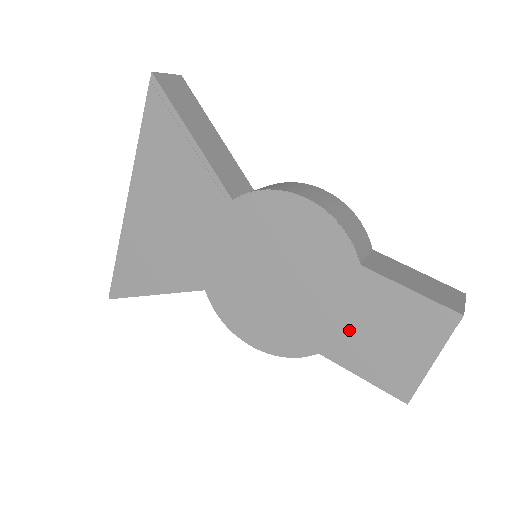
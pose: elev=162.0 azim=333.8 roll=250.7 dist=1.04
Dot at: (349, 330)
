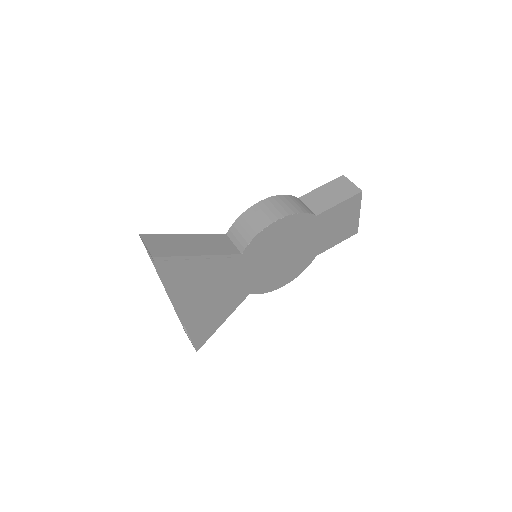
Dot at: (324, 237)
